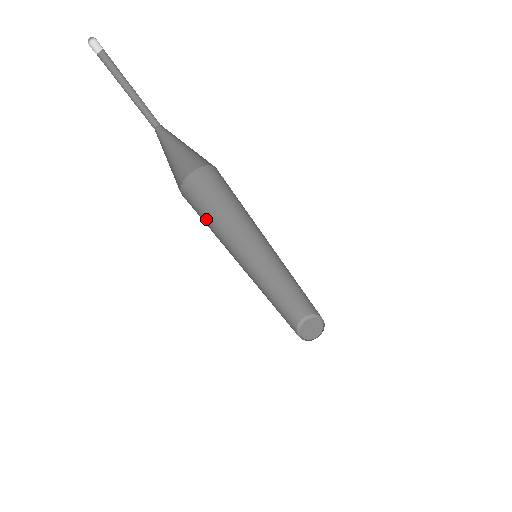
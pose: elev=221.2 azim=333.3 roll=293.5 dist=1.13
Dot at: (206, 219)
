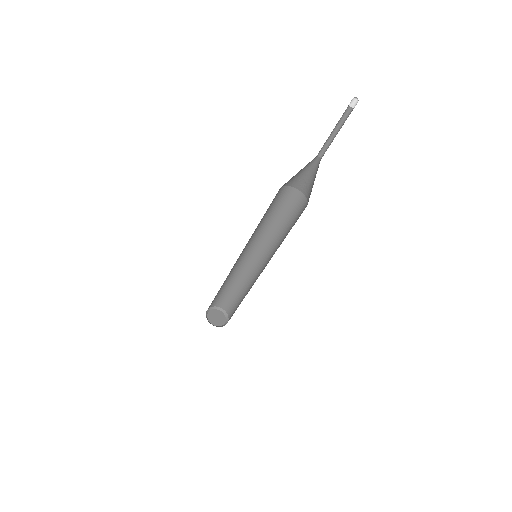
Dot at: (265, 213)
